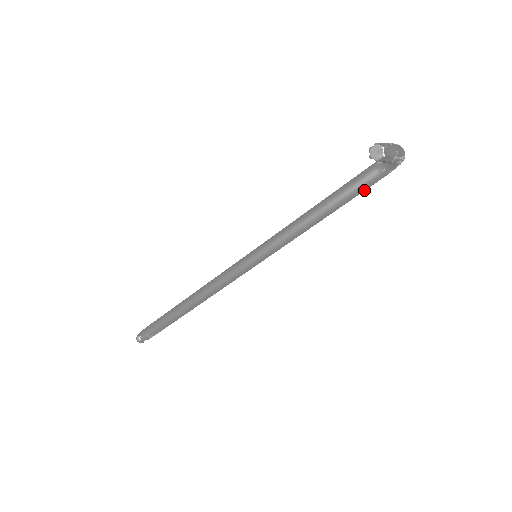
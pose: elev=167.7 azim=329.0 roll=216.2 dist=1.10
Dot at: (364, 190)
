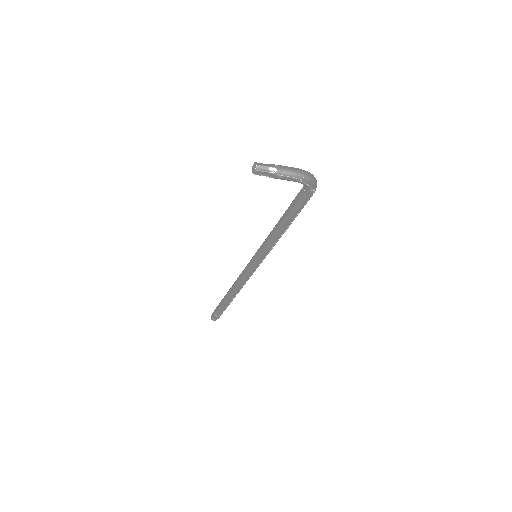
Dot at: (300, 206)
